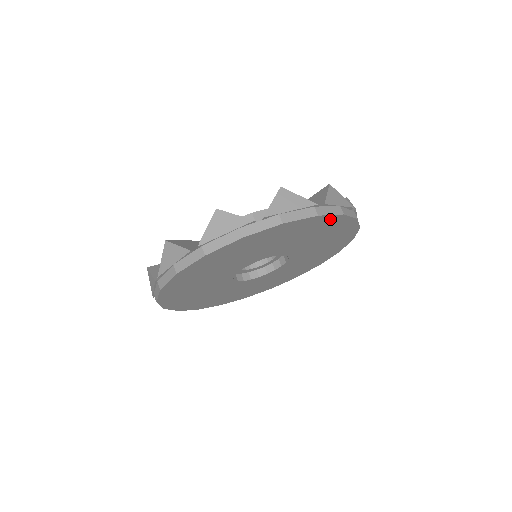
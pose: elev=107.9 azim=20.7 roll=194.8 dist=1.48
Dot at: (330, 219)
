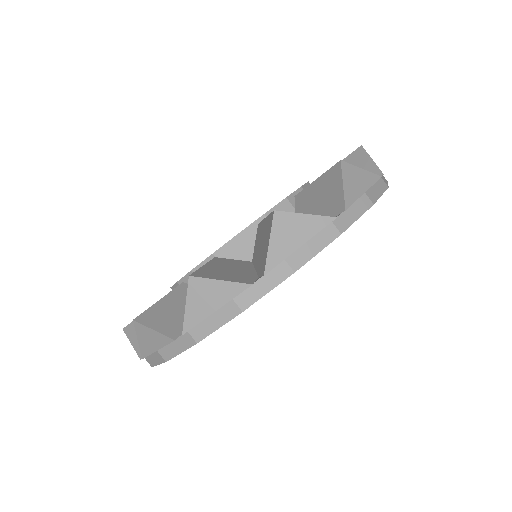
Dot at: occluded
